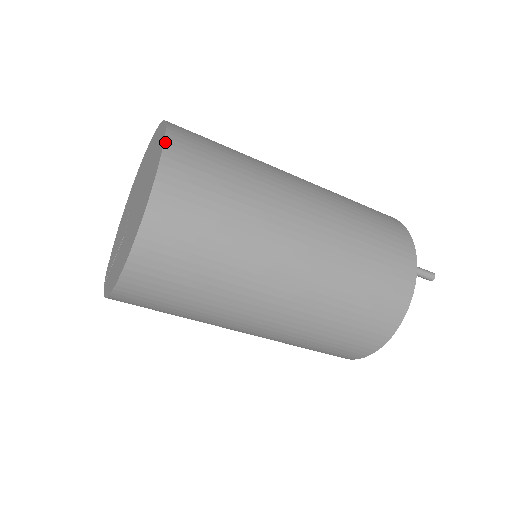
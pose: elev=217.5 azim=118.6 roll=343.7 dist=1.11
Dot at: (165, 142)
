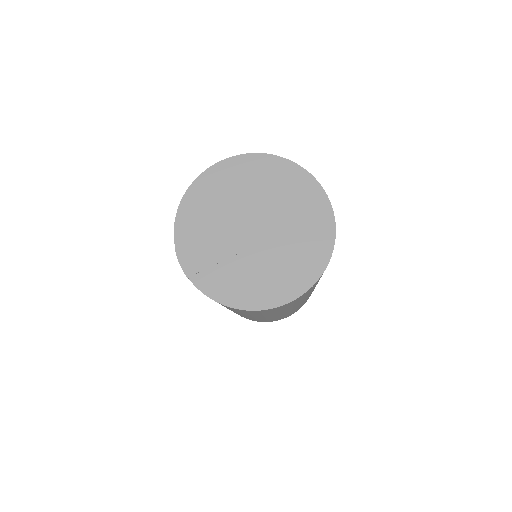
Dot at: occluded
